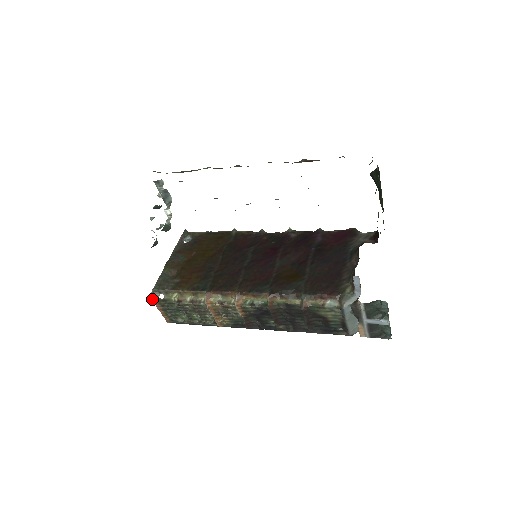
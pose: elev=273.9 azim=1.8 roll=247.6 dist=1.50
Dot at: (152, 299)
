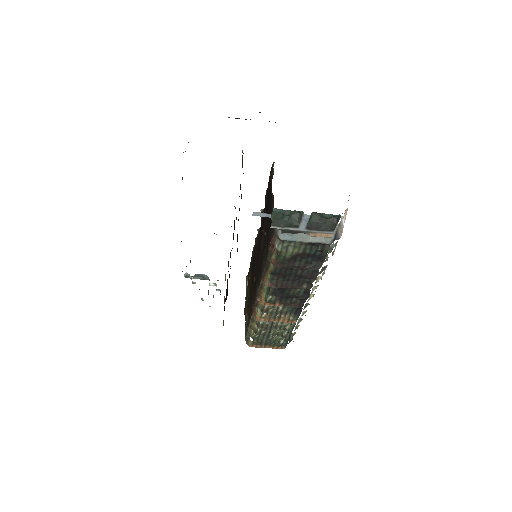
Dot at: (250, 346)
